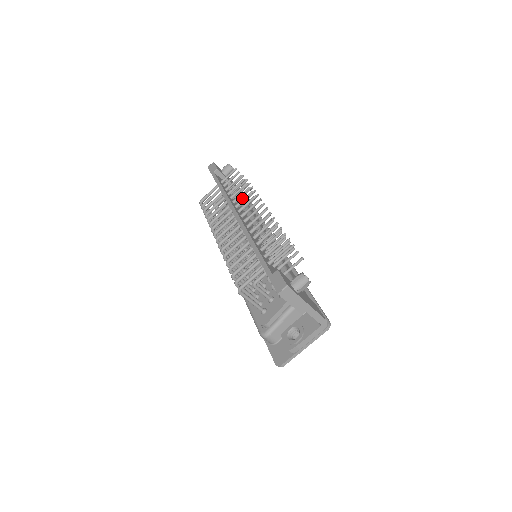
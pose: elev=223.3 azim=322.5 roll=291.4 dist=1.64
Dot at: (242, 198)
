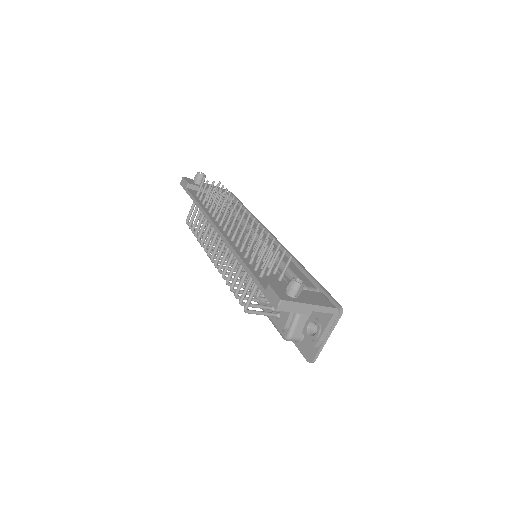
Dot at: (225, 198)
